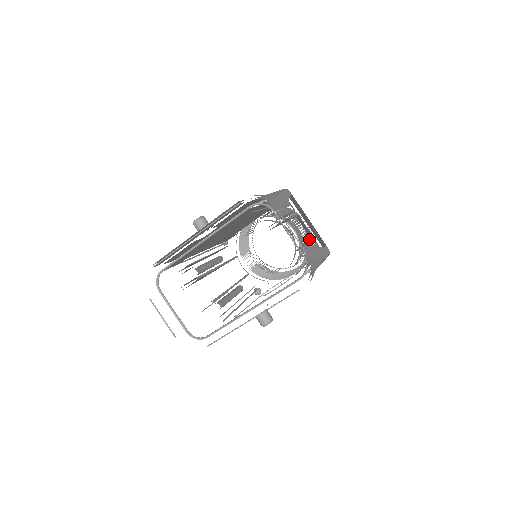
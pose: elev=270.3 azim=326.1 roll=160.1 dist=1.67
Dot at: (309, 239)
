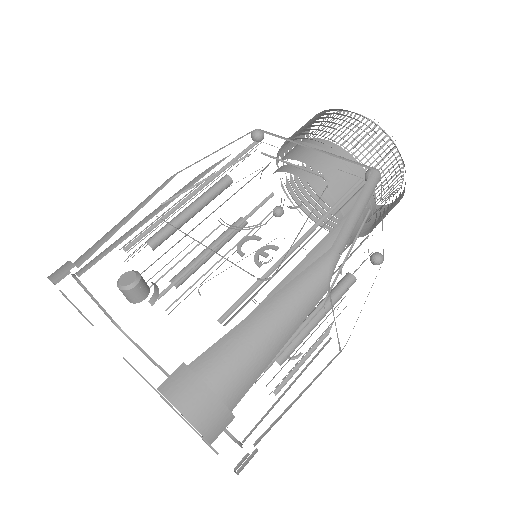
Dot at: (311, 349)
